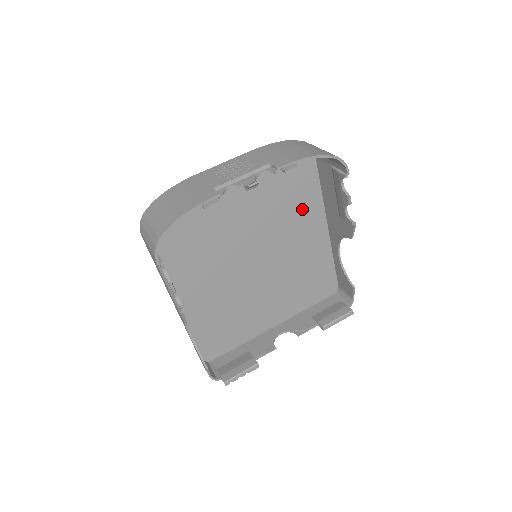
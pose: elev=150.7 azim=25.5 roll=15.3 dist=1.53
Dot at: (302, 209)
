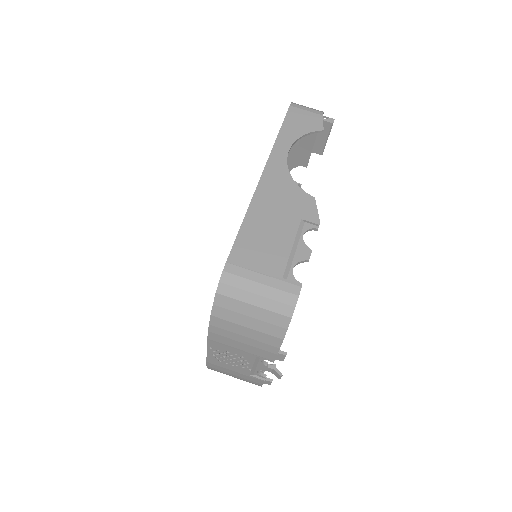
Dot at: occluded
